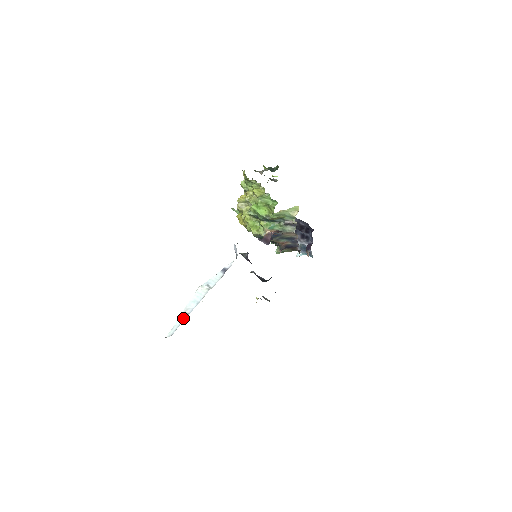
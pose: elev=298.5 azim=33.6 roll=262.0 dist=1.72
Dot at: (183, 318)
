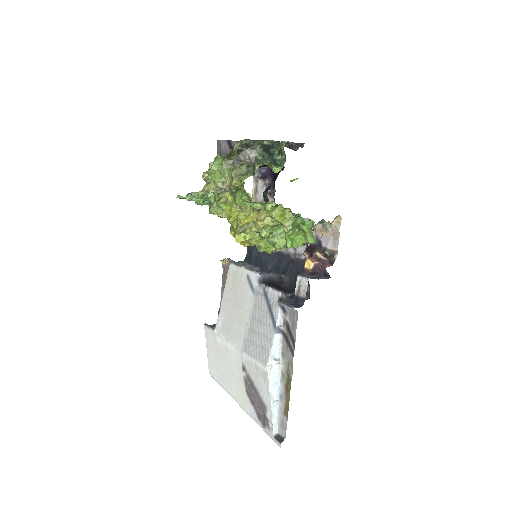
Dot at: (276, 408)
